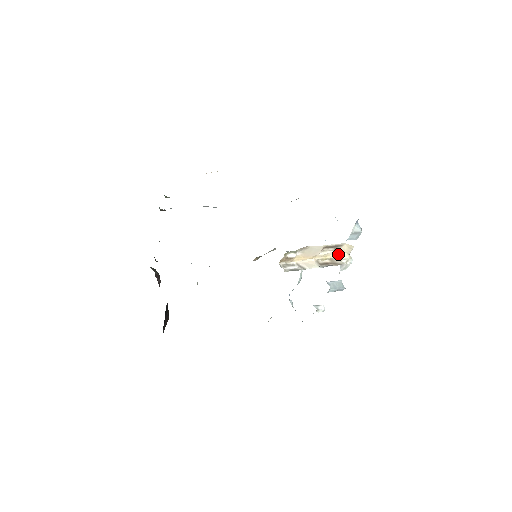
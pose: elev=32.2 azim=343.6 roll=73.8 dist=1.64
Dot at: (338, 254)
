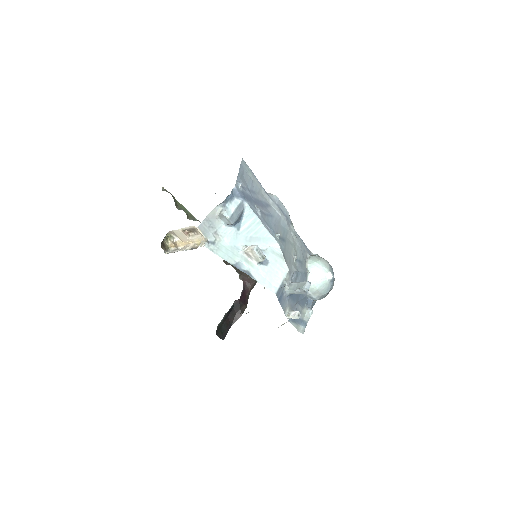
Dot at: occluded
